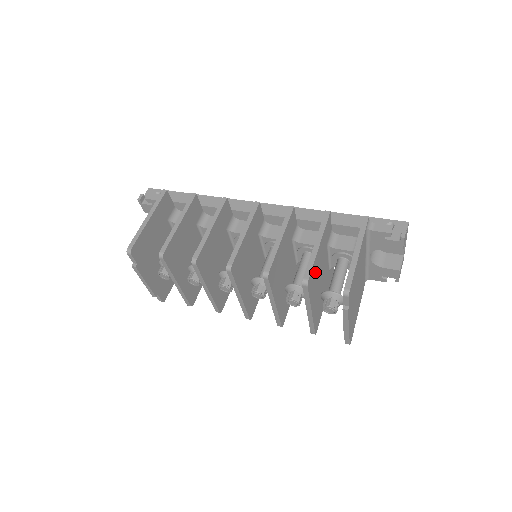
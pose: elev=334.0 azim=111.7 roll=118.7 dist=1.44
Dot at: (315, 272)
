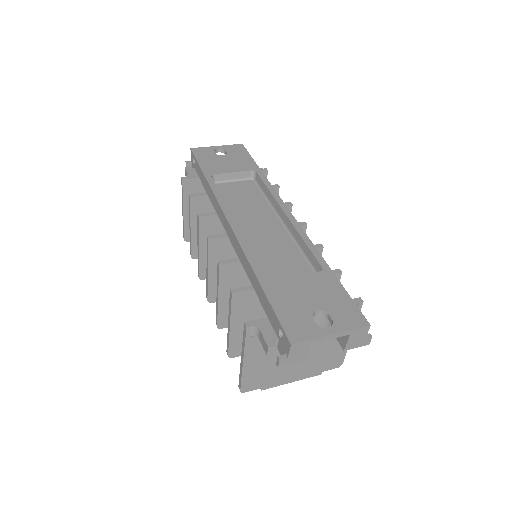
Dot at: occluded
